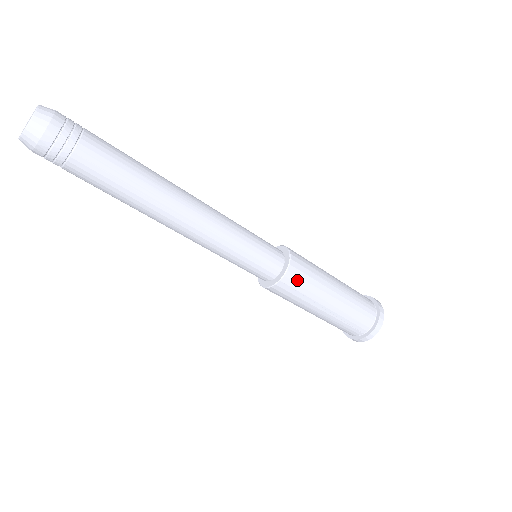
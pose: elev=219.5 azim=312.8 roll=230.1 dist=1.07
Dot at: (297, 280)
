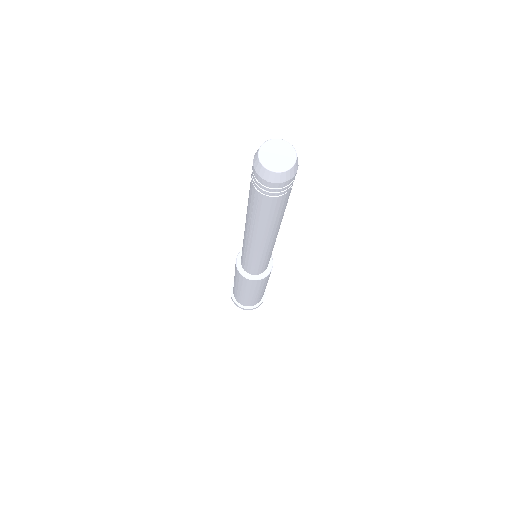
Dot at: occluded
